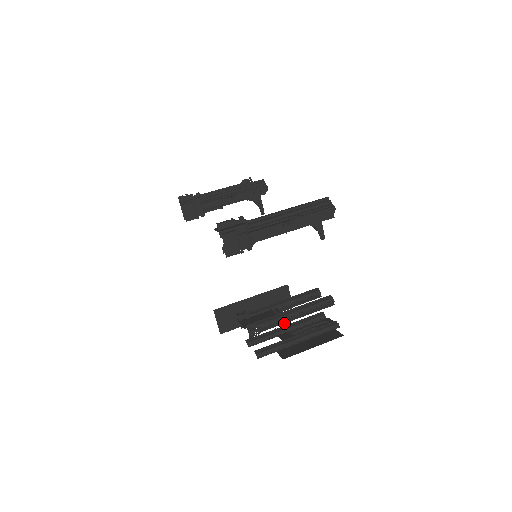
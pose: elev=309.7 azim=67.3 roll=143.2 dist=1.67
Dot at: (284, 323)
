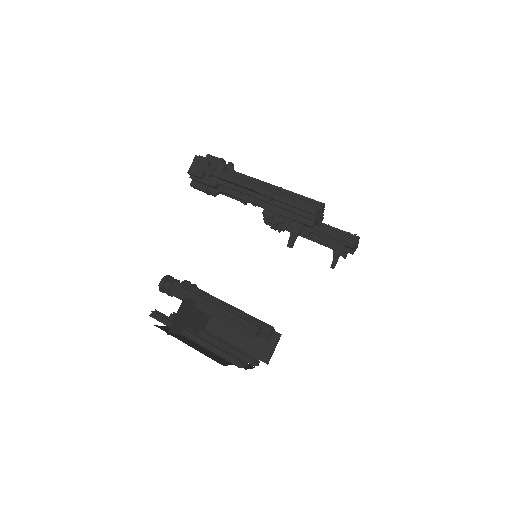
Dot at: (196, 305)
